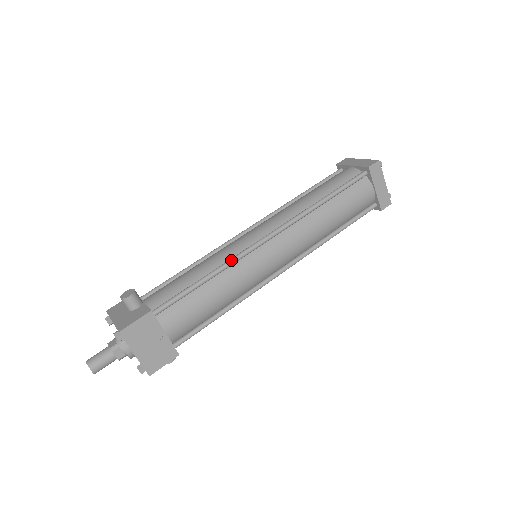
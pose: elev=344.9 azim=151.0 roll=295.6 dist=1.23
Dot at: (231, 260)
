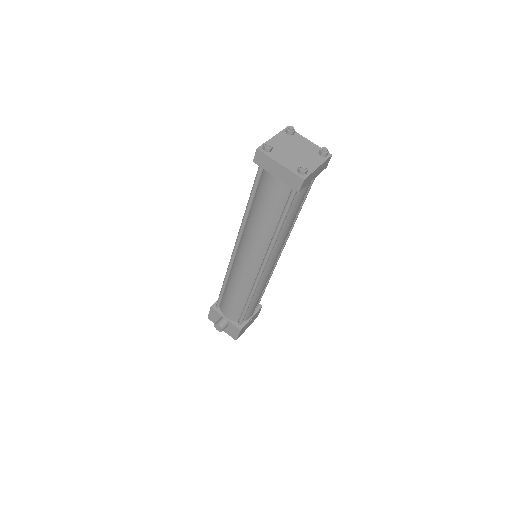
Dot at: (253, 292)
